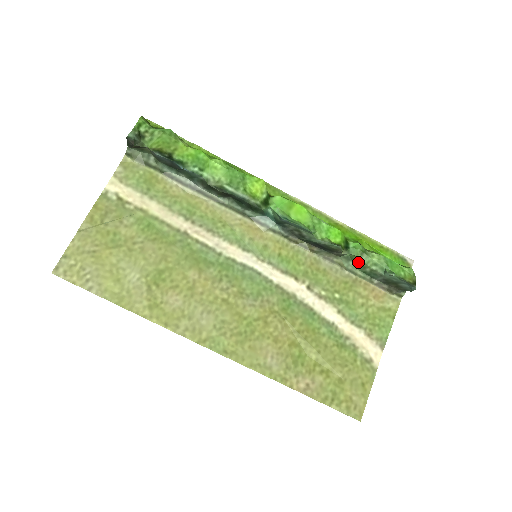
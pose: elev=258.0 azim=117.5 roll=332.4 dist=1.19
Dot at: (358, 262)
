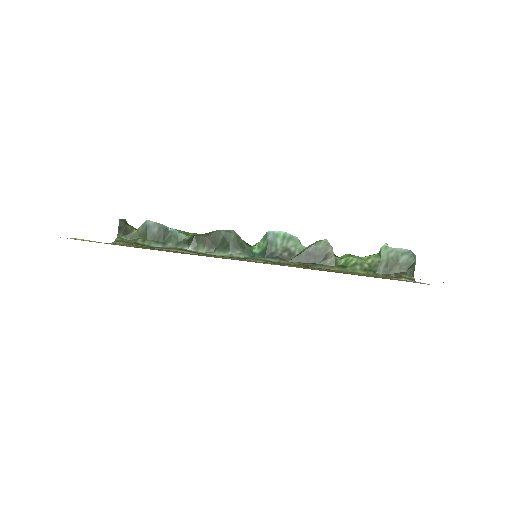
Dot at: (353, 262)
